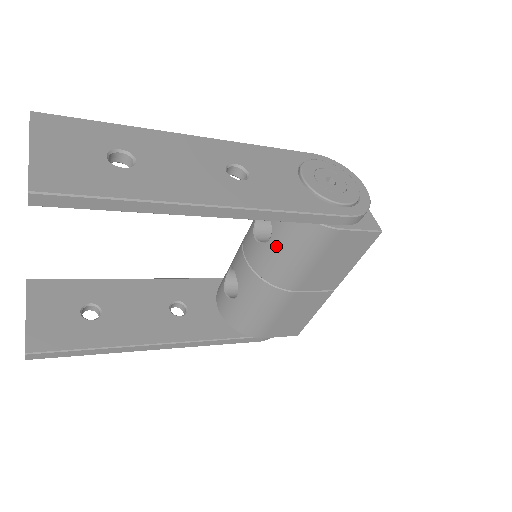
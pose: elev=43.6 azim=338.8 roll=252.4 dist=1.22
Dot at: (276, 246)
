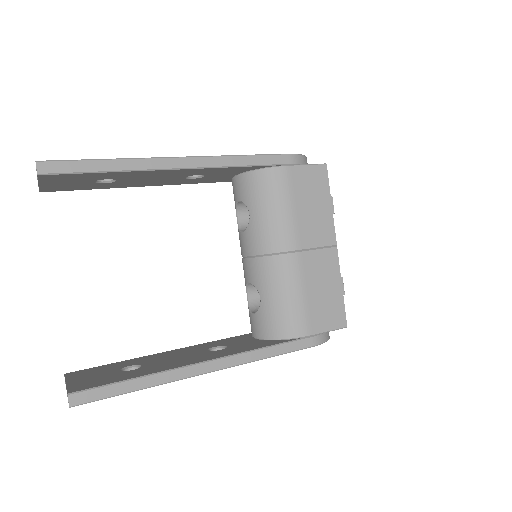
Dot at: (256, 214)
